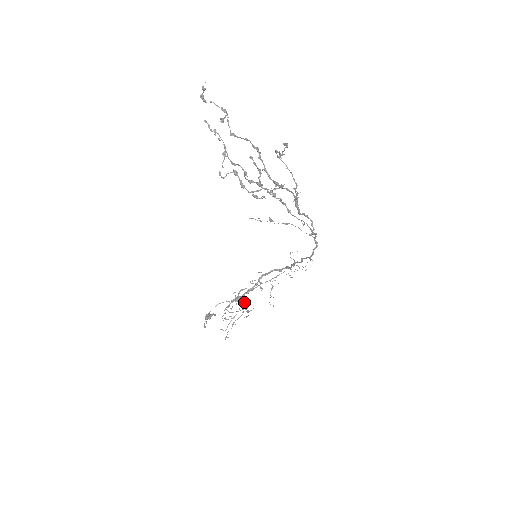
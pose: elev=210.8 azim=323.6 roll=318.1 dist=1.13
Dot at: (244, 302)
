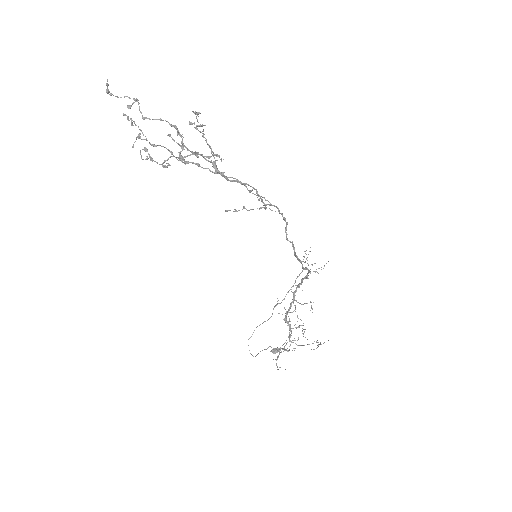
Dot at: (303, 329)
